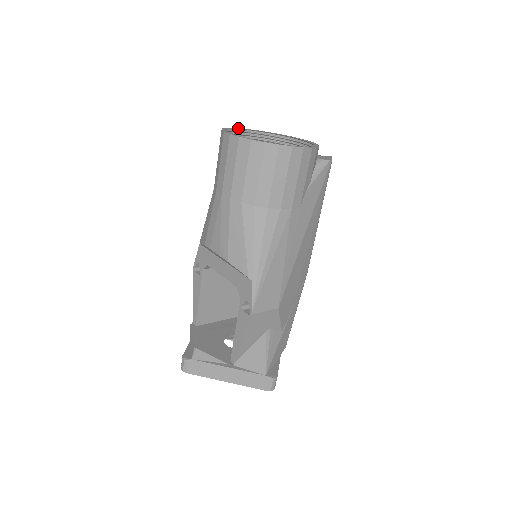
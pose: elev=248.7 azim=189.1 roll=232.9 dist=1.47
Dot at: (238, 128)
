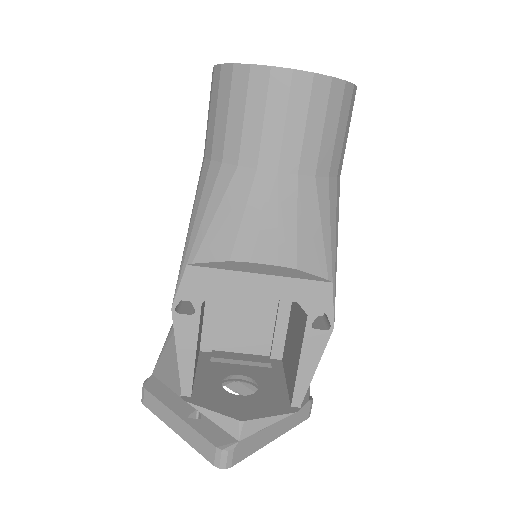
Dot at: occluded
